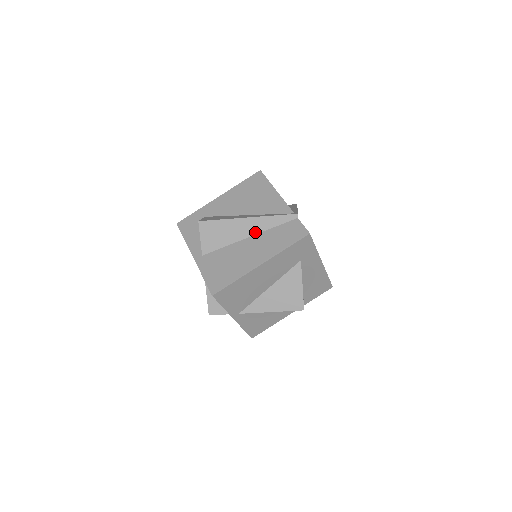
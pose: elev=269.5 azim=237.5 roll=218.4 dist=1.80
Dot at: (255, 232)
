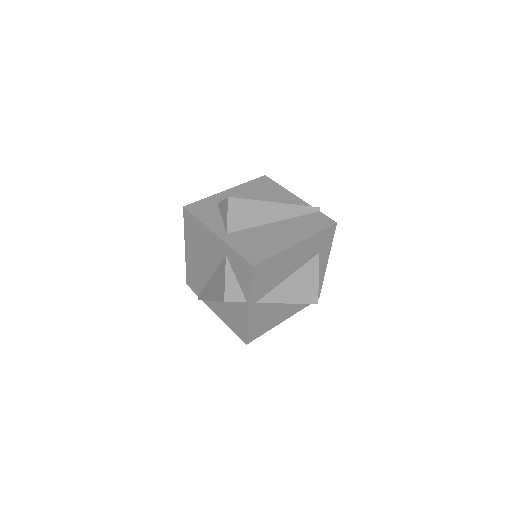
Dot at: (281, 218)
